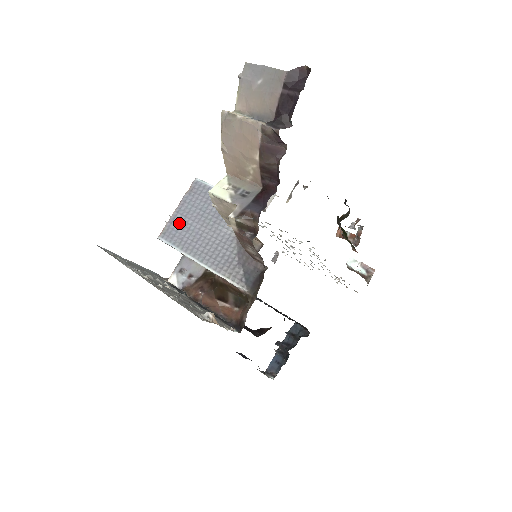
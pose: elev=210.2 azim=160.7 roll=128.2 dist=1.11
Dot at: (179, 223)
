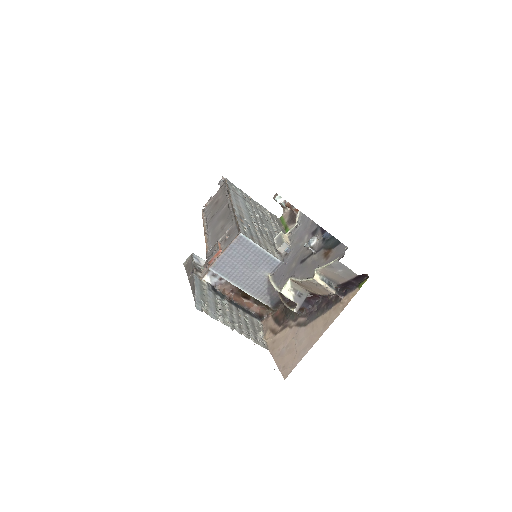
Dot at: (226, 262)
